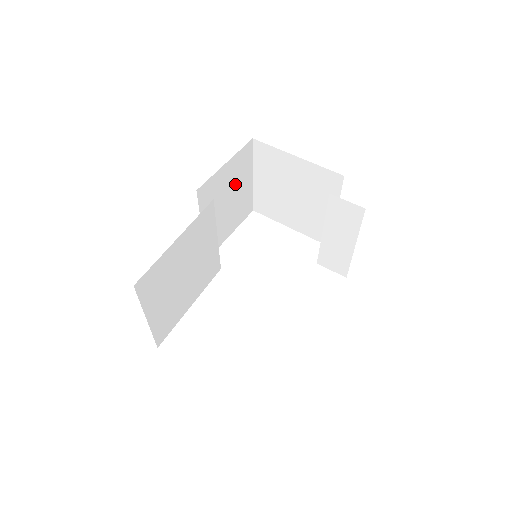
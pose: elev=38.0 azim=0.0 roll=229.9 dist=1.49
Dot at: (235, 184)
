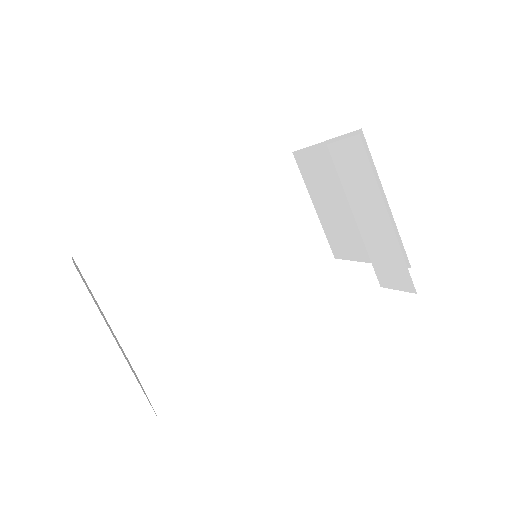
Dot at: (278, 207)
